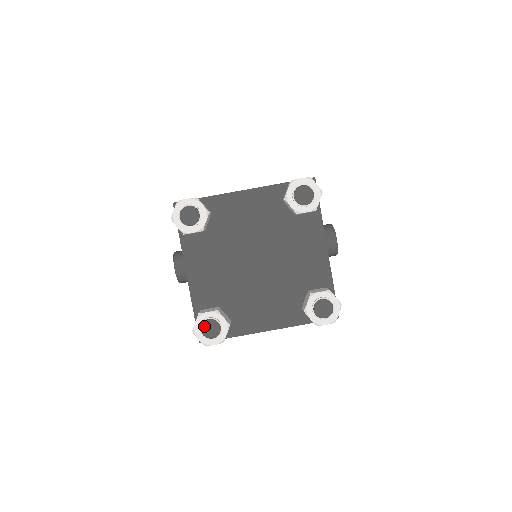
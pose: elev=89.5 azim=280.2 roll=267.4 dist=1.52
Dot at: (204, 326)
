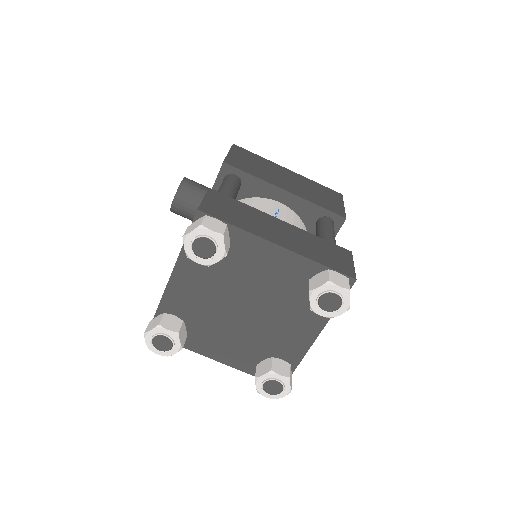
Dot at: (157, 338)
